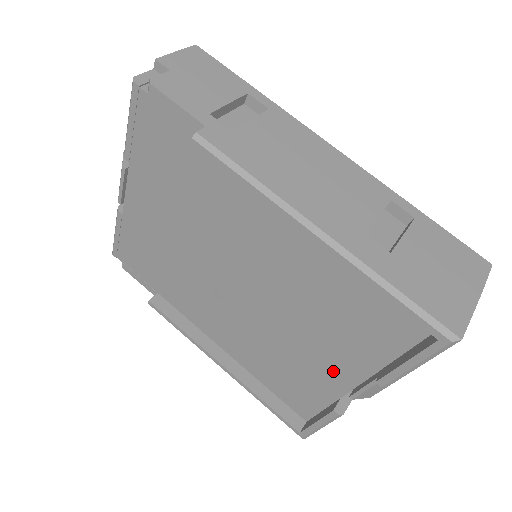
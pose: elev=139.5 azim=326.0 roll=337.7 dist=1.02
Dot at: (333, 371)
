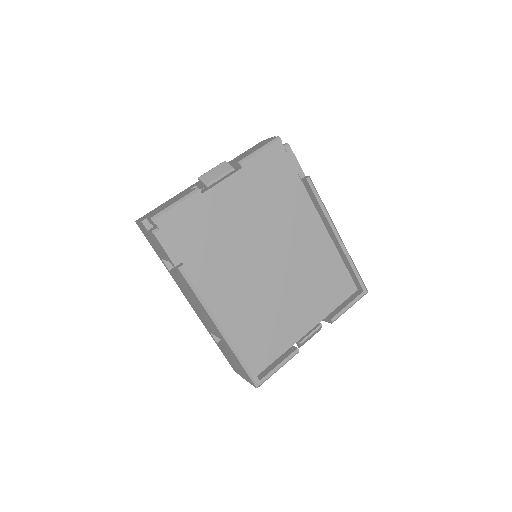
Dot at: (298, 324)
